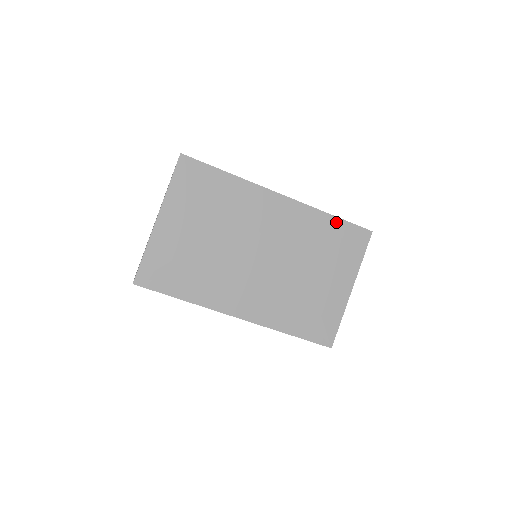
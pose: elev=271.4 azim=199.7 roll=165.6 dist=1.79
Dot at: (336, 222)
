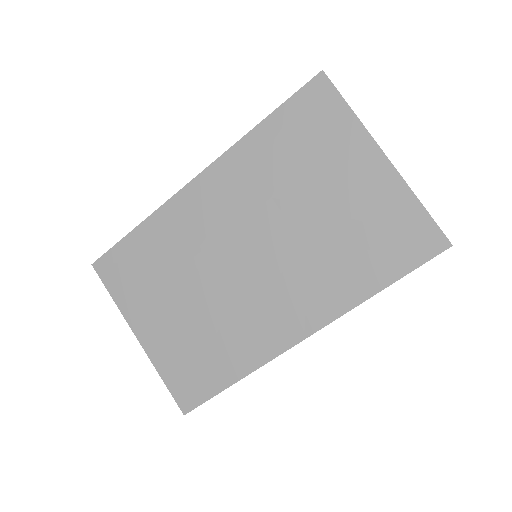
Dot at: (273, 122)
